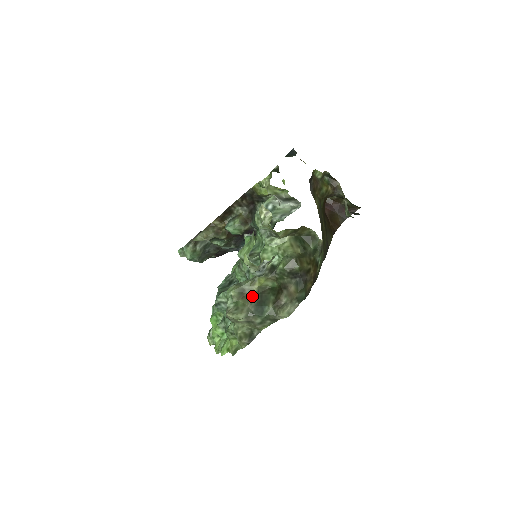
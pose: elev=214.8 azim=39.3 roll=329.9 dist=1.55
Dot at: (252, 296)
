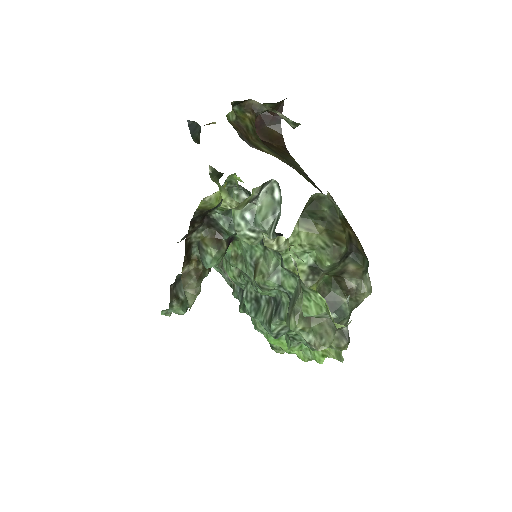
Dot at: occluded
